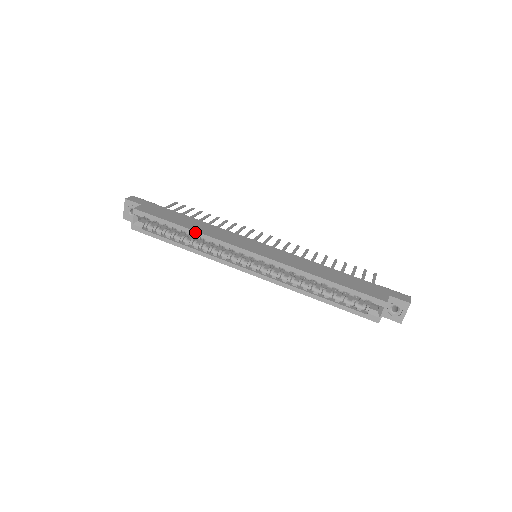
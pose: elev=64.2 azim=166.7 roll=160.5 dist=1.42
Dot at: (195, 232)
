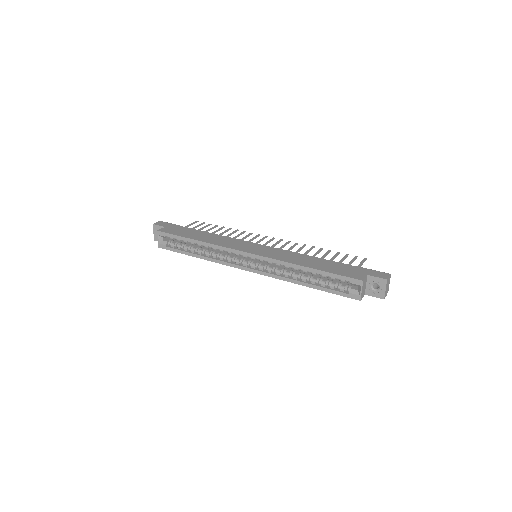
Dot at: (203, 243)
